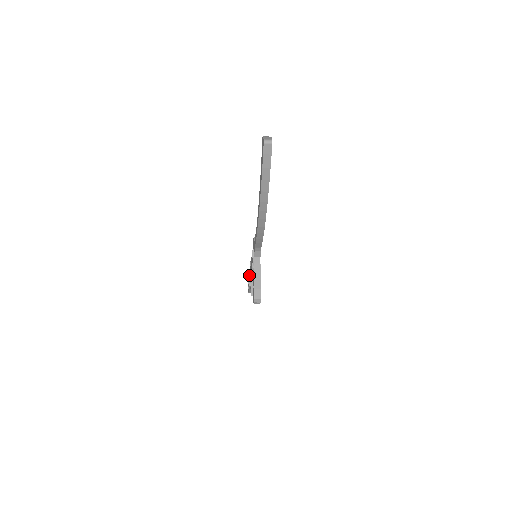
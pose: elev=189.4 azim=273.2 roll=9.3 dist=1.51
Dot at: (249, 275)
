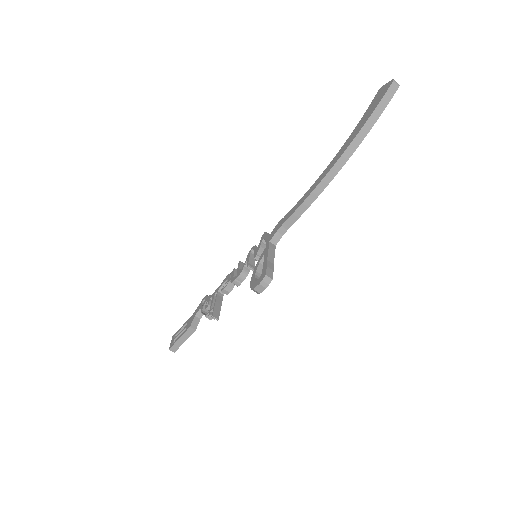
Dot at: (194, 314)
